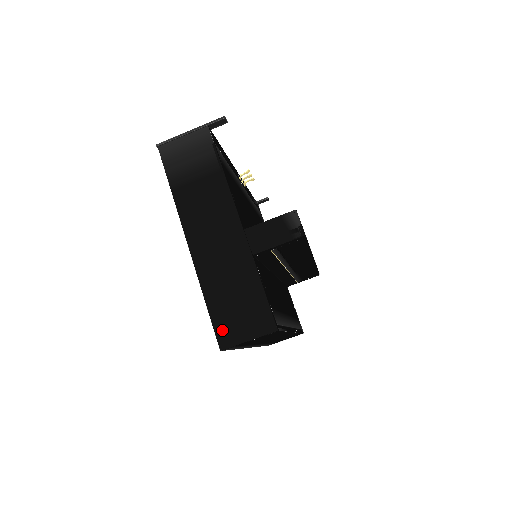
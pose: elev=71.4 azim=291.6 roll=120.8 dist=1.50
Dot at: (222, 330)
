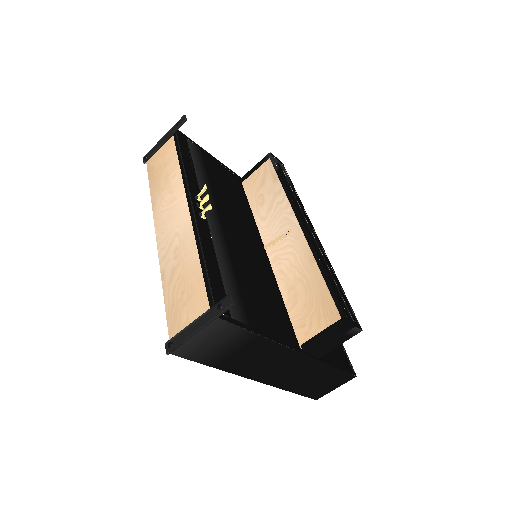
Dot at: (313, 395)
